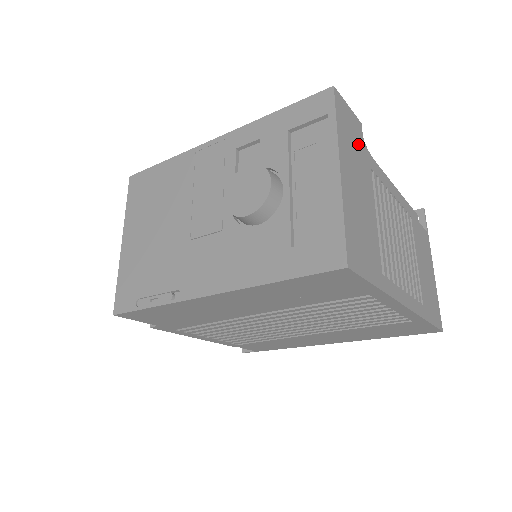
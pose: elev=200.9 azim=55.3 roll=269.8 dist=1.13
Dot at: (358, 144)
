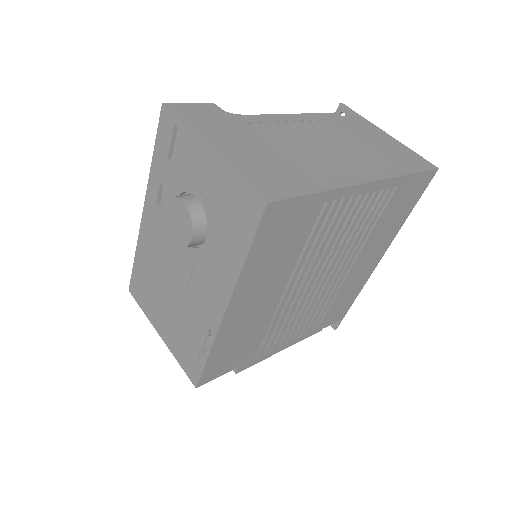
Dot at: (219, 118)
